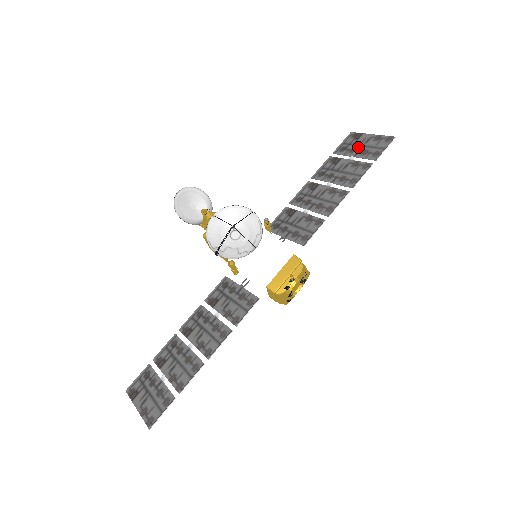
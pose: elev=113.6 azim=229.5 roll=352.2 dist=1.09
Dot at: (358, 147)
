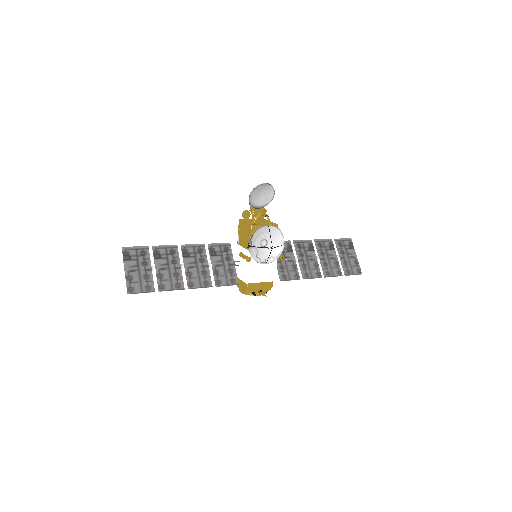
Dot at: (346, 254)
